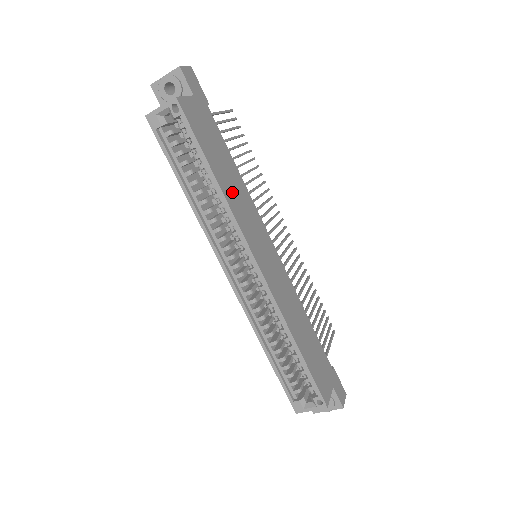
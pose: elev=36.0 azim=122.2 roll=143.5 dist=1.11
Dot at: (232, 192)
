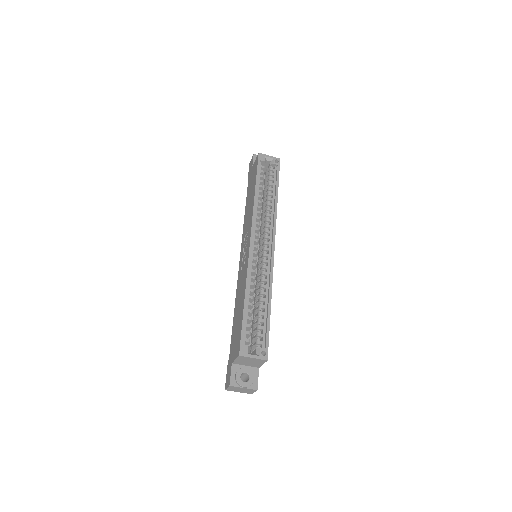
Dot at: occluded
